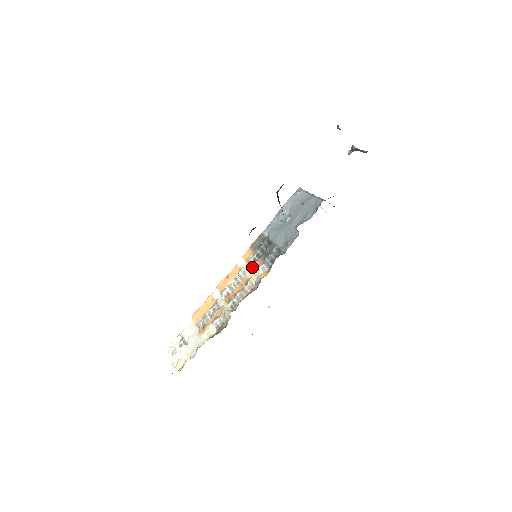
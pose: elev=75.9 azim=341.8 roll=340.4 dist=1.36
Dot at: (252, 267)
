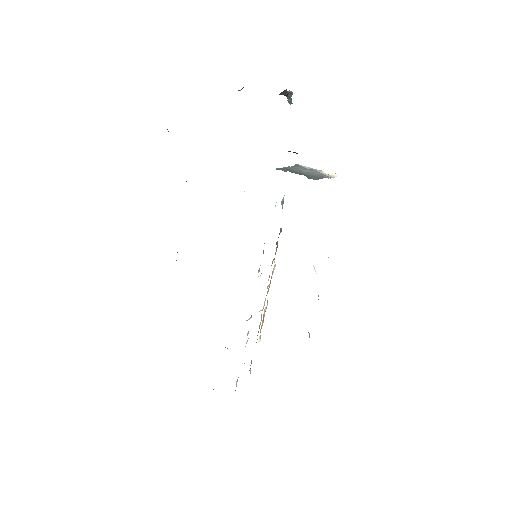
Dot at: occluded
